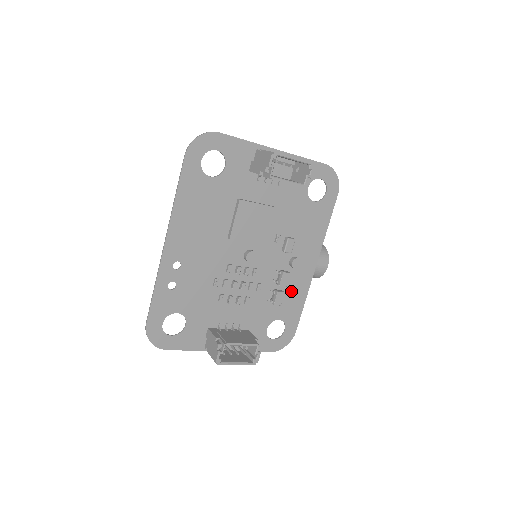
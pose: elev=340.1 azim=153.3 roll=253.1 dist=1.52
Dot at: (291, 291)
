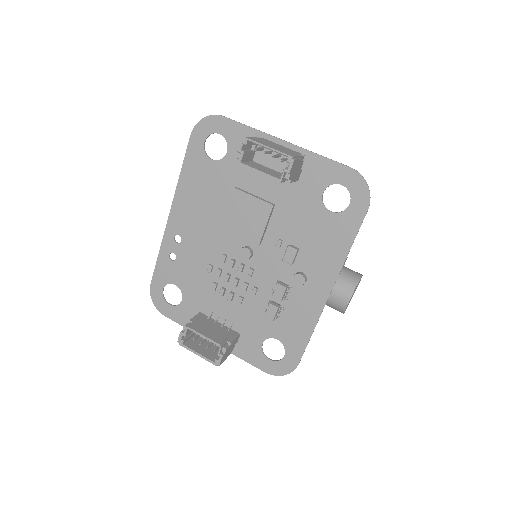
Dot at: (295, 312)
